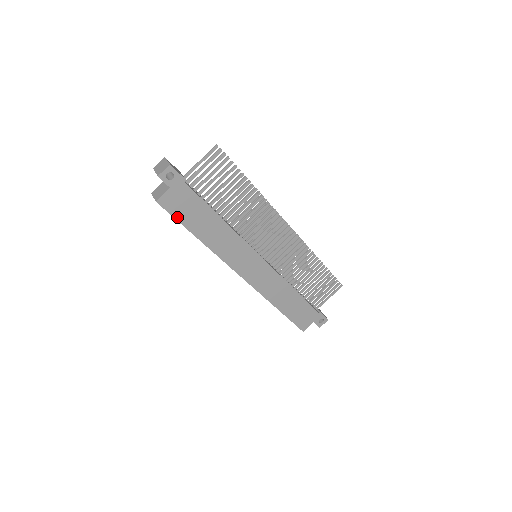
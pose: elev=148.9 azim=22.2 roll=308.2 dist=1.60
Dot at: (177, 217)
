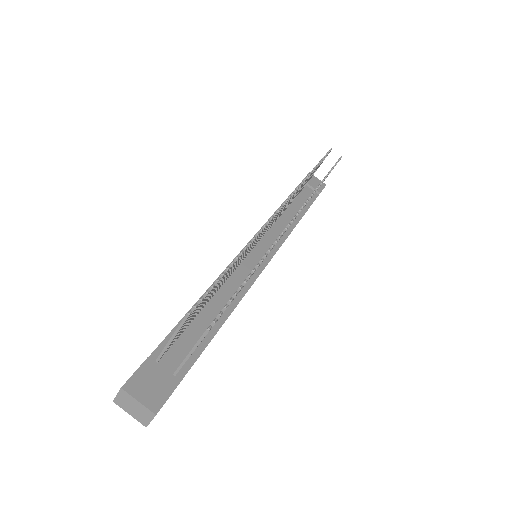
Dot at: occluded
